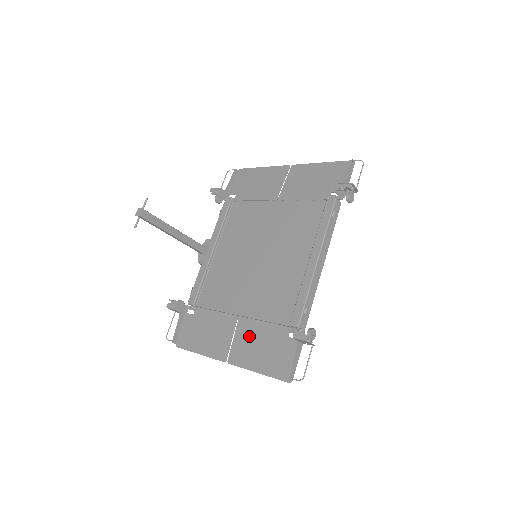
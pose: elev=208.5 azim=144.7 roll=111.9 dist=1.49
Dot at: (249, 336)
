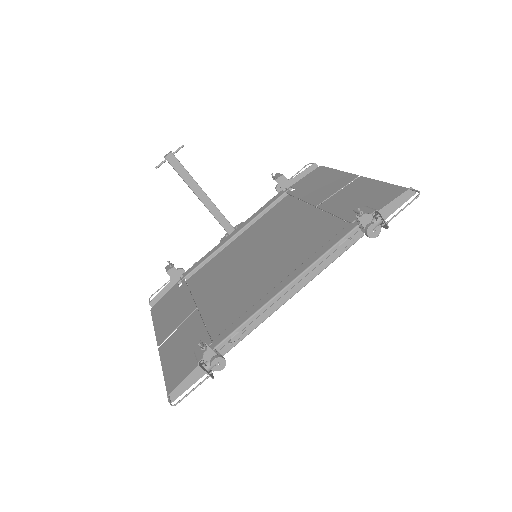
Dot at: (187, 332)
